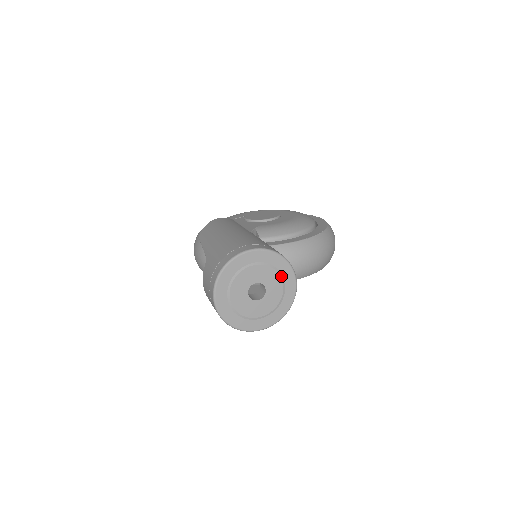
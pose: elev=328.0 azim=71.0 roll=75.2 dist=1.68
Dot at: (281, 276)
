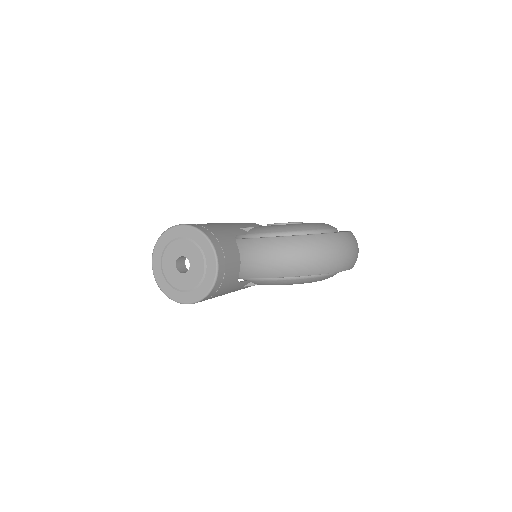
Dot at: (203, 254)
